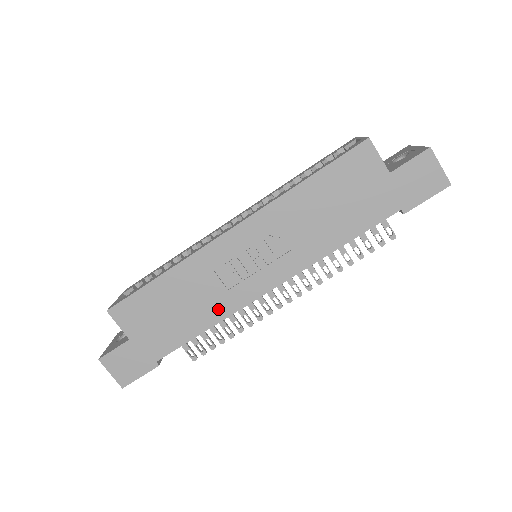
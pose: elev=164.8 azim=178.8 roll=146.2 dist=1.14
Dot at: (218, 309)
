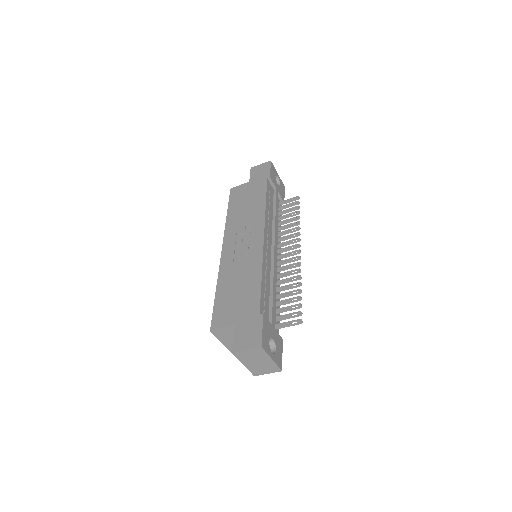
Dot at: (254, 266)
